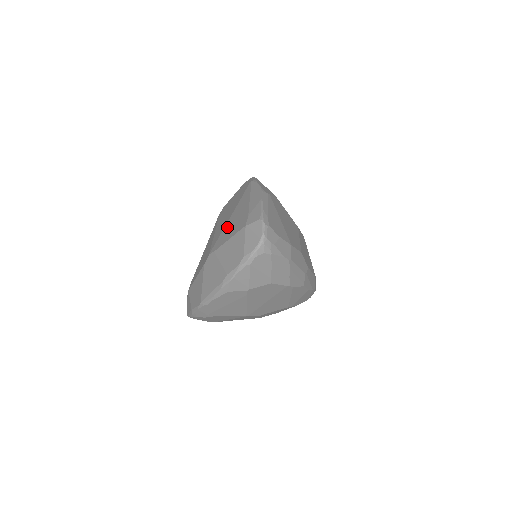
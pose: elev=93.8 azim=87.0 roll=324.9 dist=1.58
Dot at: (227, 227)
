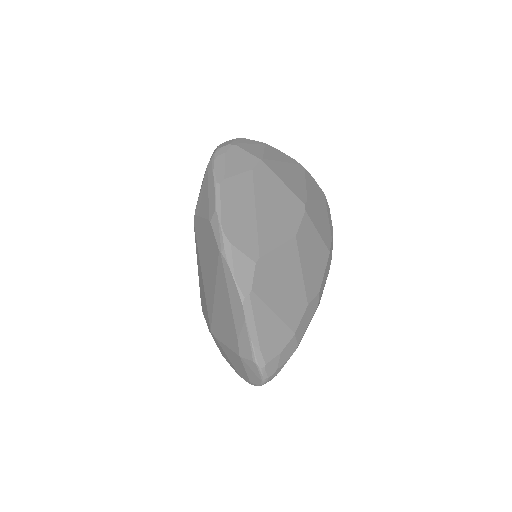
Dot at: (217, 314)
